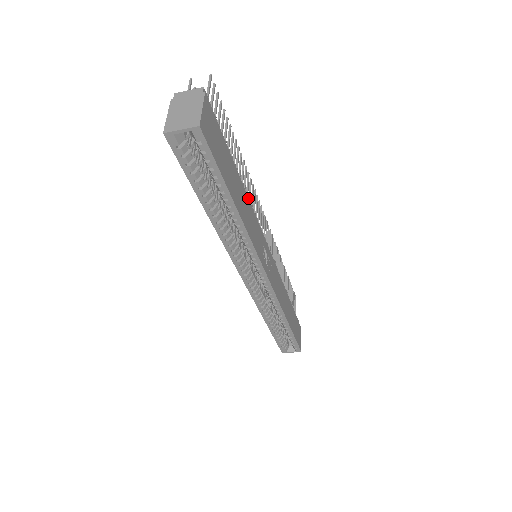
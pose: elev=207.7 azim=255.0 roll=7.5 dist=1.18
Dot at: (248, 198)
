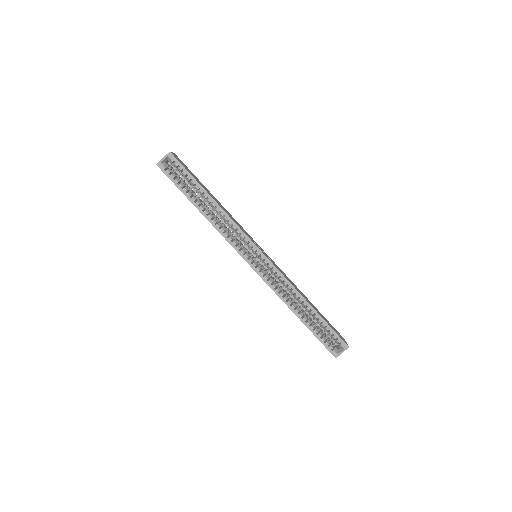
Dot at: occluded
